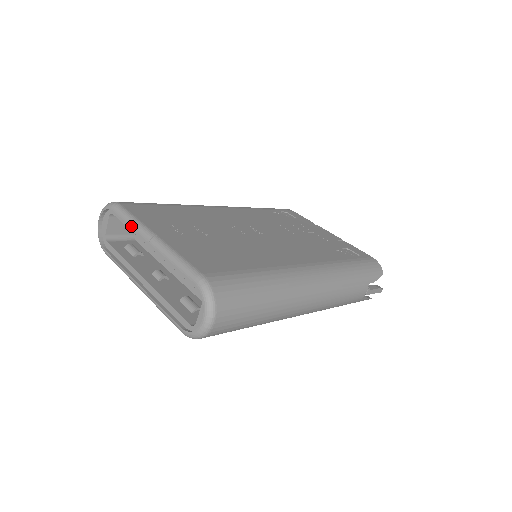
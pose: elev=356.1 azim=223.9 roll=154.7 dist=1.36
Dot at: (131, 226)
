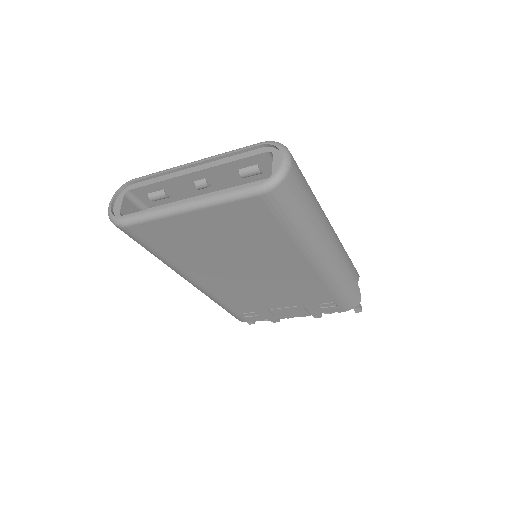
Dot at: (163, 172)
